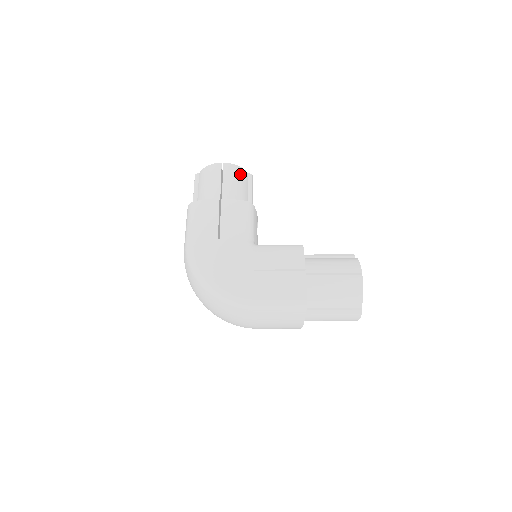
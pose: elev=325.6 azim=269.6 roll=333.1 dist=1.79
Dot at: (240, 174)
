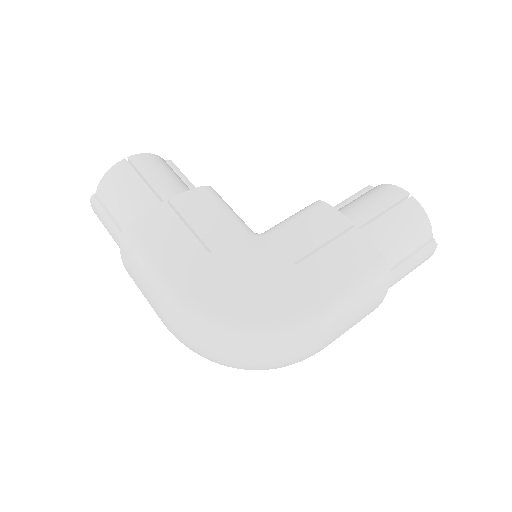
Dot at: (160, 162)
